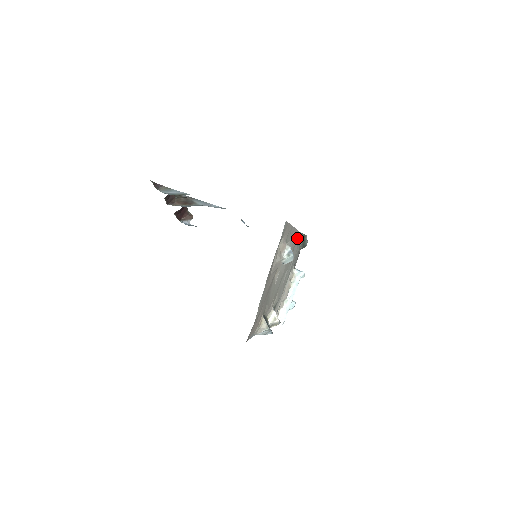
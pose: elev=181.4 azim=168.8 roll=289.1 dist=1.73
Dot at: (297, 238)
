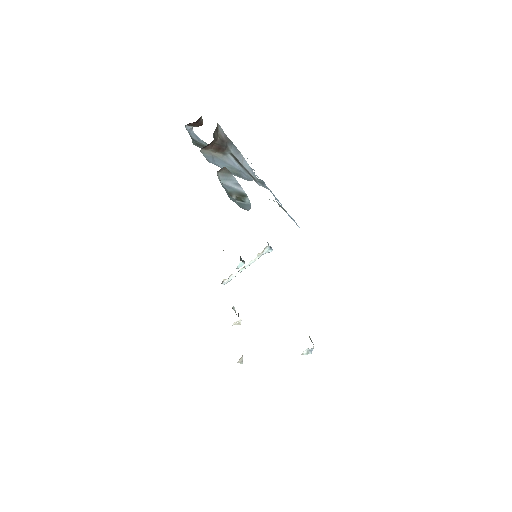
Dot at: occluded
